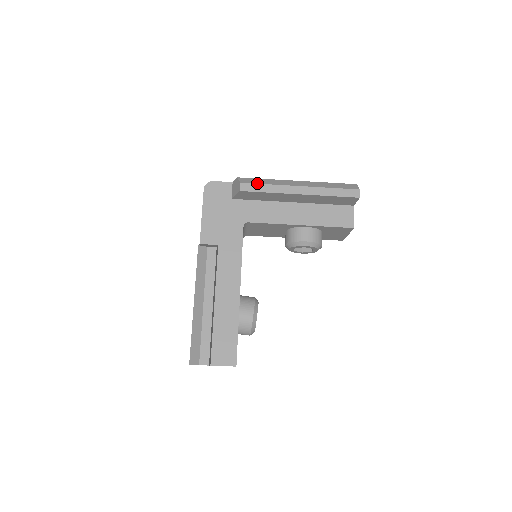
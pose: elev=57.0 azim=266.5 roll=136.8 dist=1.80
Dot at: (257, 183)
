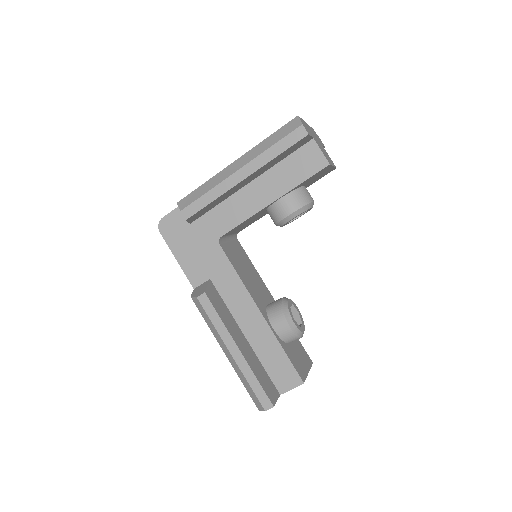
Dot at: (196, 199)
